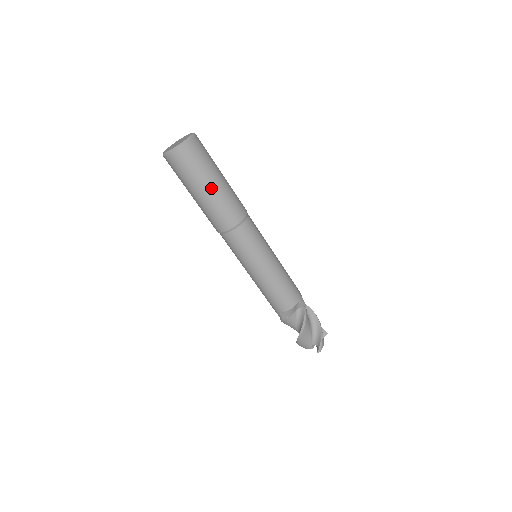
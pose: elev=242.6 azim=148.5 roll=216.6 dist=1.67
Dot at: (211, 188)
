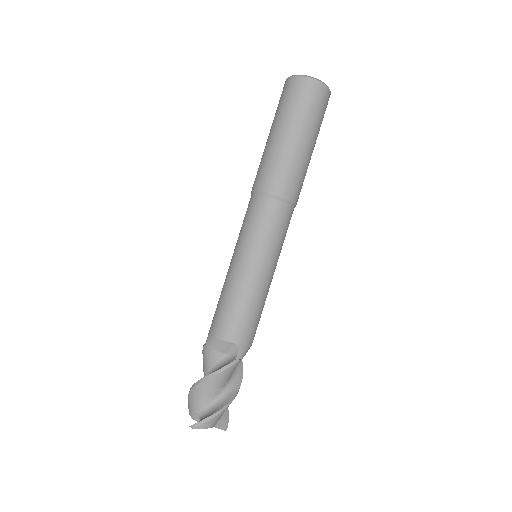
Dot at: (289, 137)
